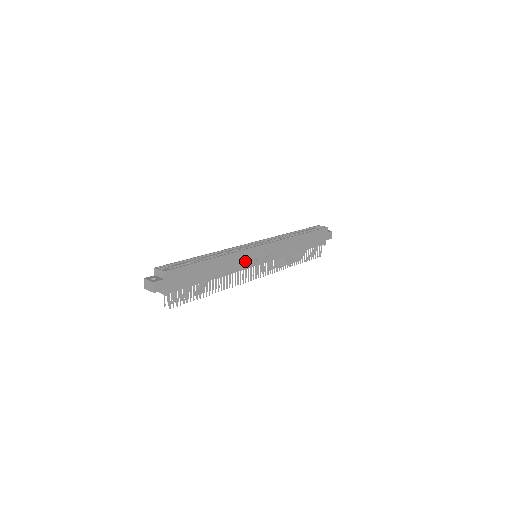
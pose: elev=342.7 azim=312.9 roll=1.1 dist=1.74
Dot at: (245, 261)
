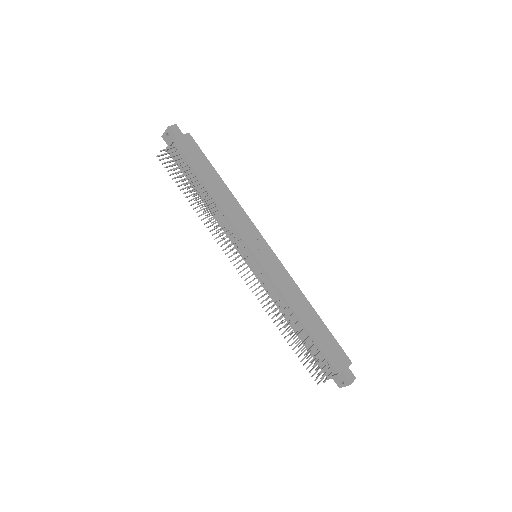
Dot at: (245, 230)
